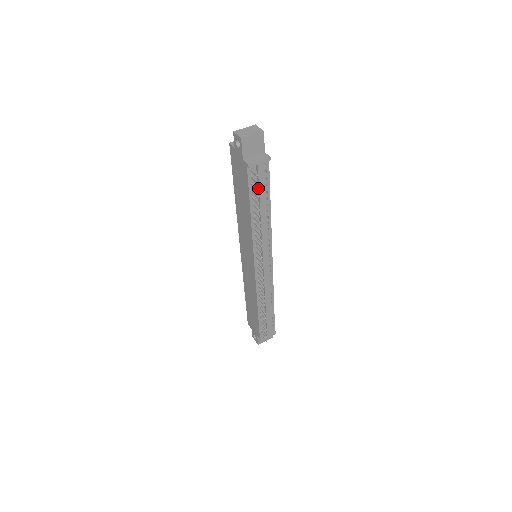
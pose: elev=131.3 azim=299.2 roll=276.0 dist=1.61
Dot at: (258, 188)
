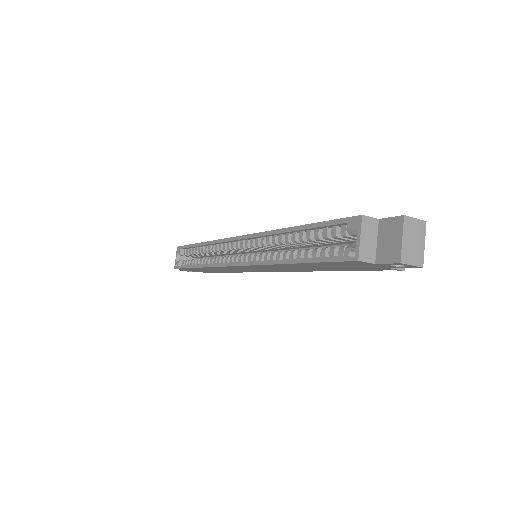
Dot at: occluded
